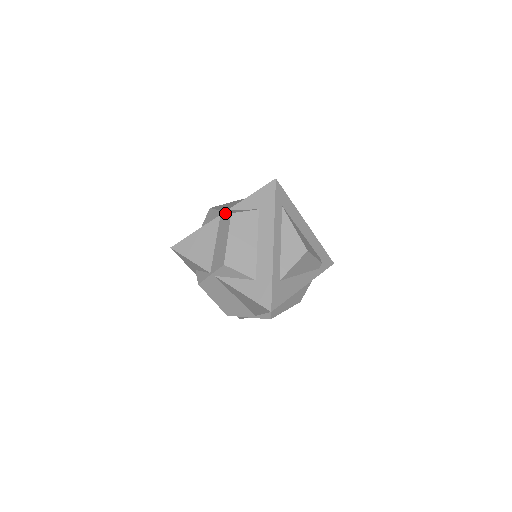
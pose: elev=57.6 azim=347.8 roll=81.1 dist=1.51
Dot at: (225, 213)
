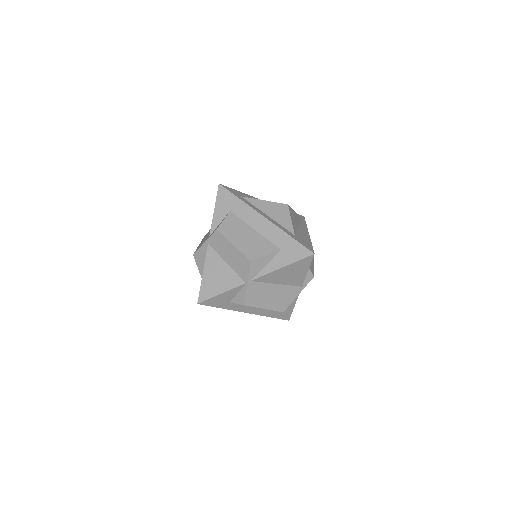
Dot at: (211, 237)
